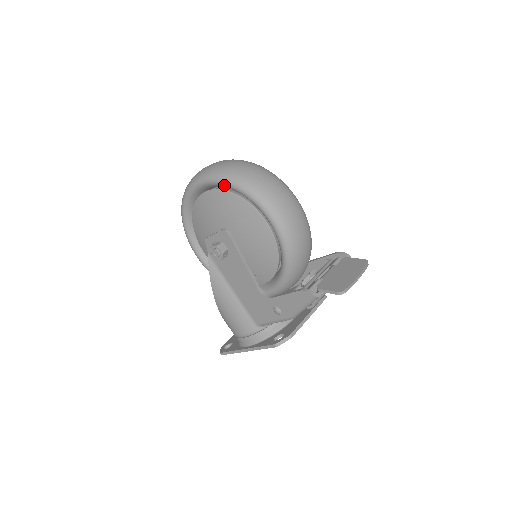
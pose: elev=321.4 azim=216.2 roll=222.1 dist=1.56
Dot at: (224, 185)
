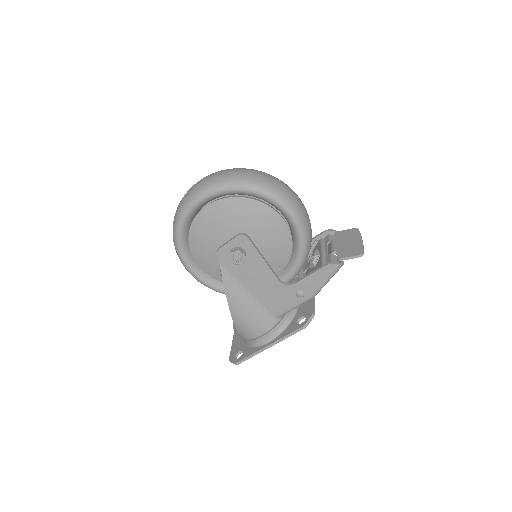
Dot at: (235, 192)
